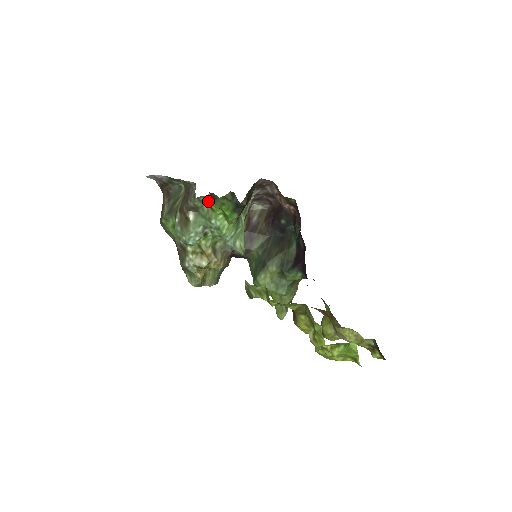
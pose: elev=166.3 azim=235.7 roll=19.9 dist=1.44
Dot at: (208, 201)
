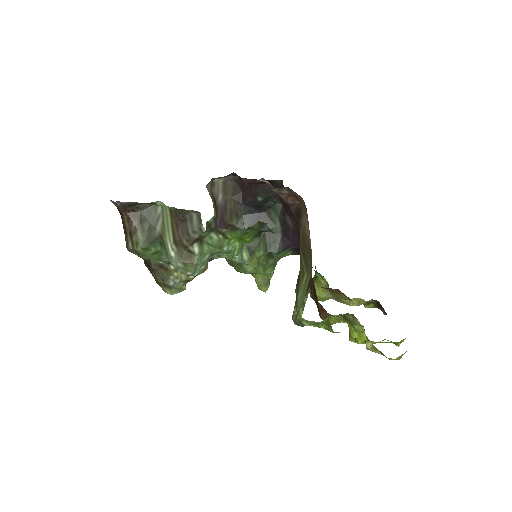
Dot at: (222, 232)
